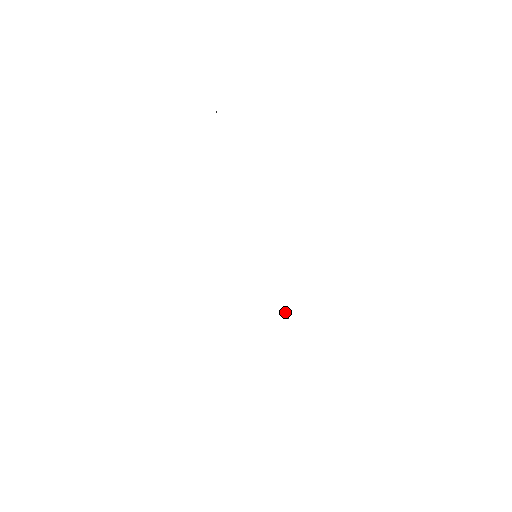
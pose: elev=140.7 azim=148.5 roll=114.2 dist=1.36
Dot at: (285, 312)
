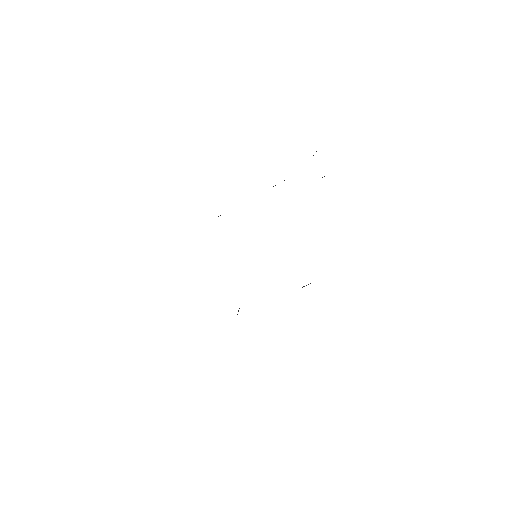
Dot at: (239, 308)
